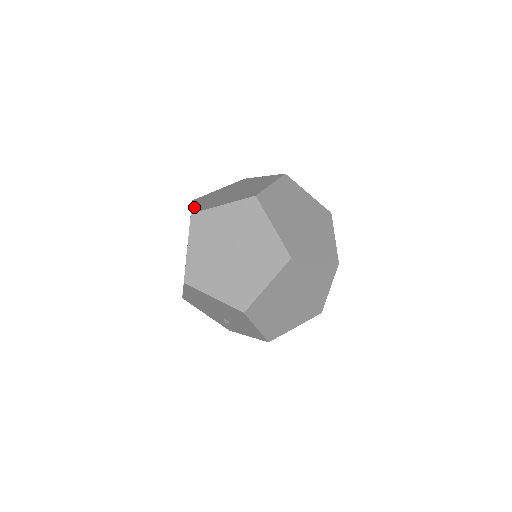
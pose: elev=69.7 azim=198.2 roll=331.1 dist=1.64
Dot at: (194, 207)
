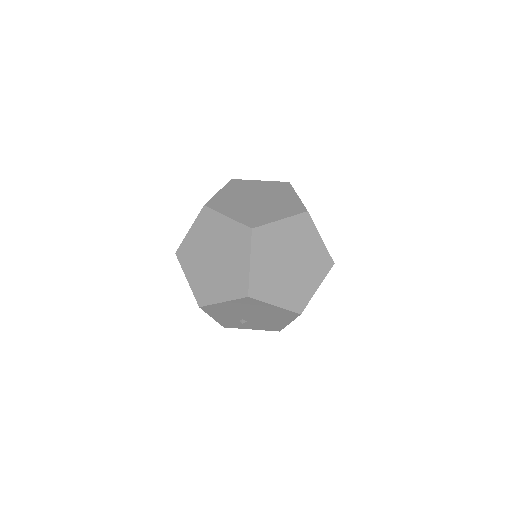
Dot at: (236, 218)
